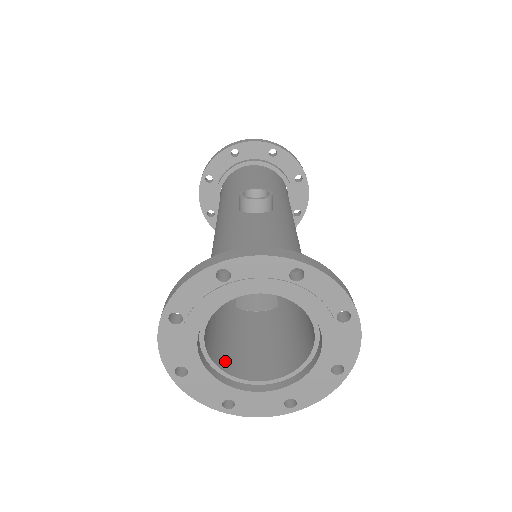
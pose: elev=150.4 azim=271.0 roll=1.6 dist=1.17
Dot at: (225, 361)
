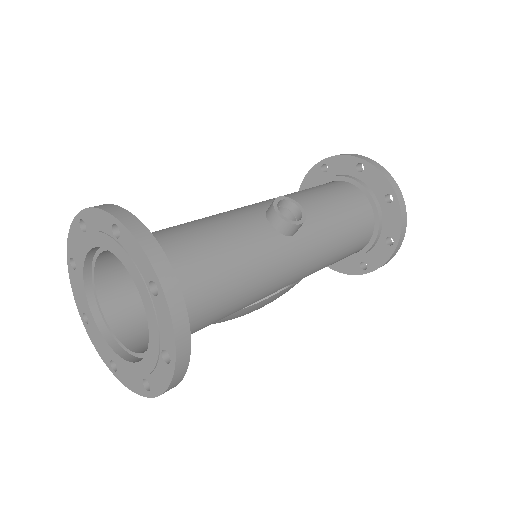
Dot at: (110, 291)
